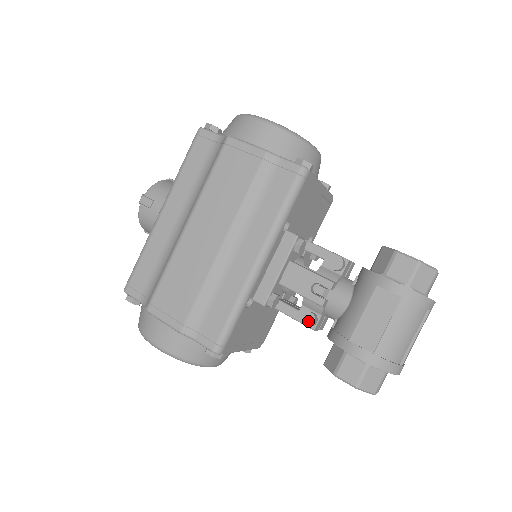
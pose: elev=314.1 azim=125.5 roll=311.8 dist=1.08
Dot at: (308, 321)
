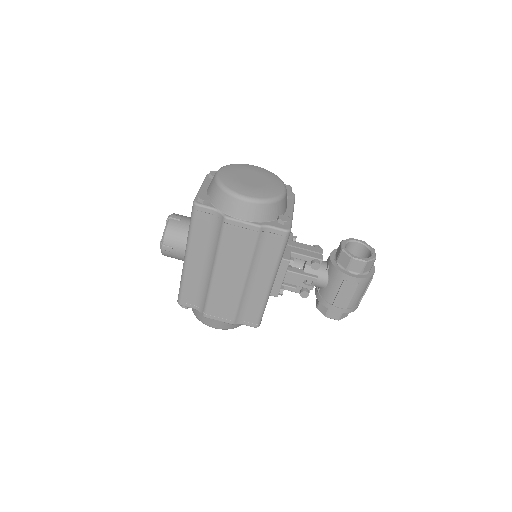
Dot at: (305, 296)
